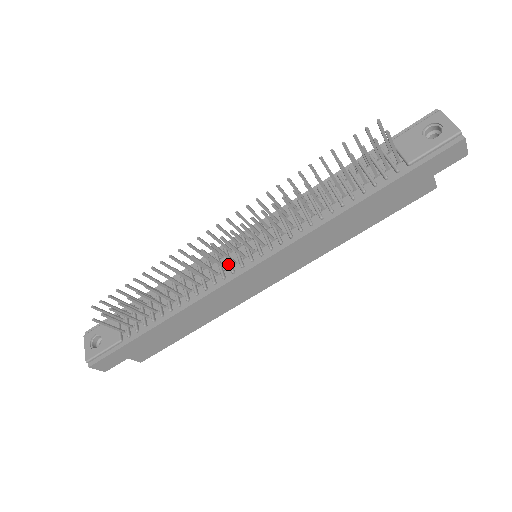
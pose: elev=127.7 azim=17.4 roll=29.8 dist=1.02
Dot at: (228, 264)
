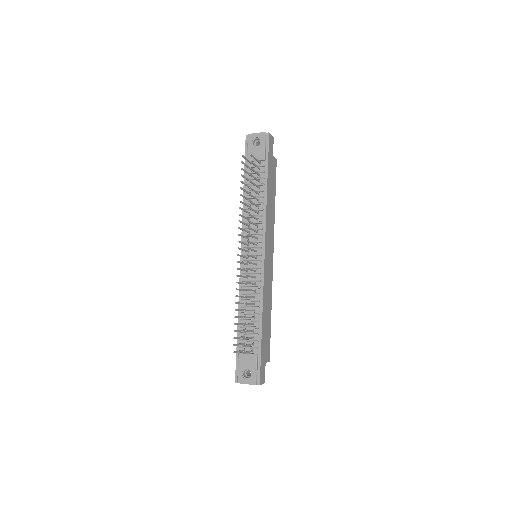
Dot at: (254, 269)
